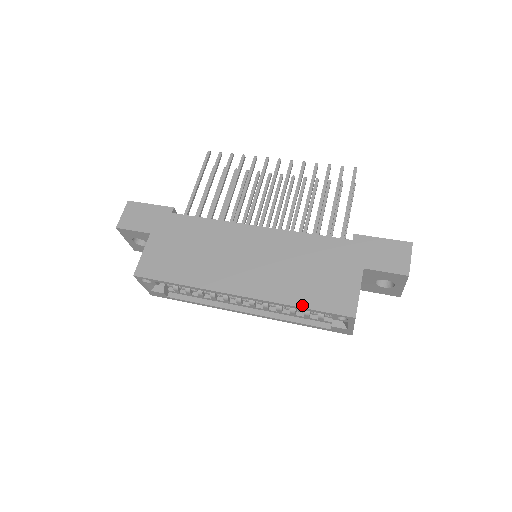
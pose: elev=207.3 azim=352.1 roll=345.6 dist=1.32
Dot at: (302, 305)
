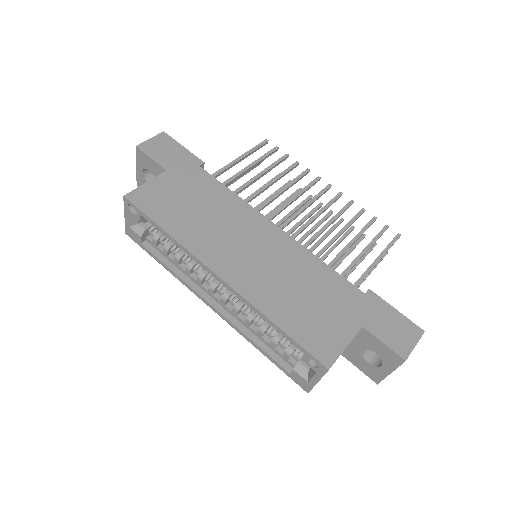
Dot at: (280, 324)
